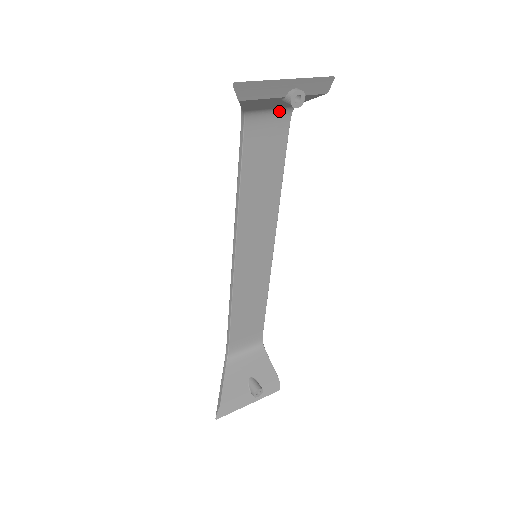
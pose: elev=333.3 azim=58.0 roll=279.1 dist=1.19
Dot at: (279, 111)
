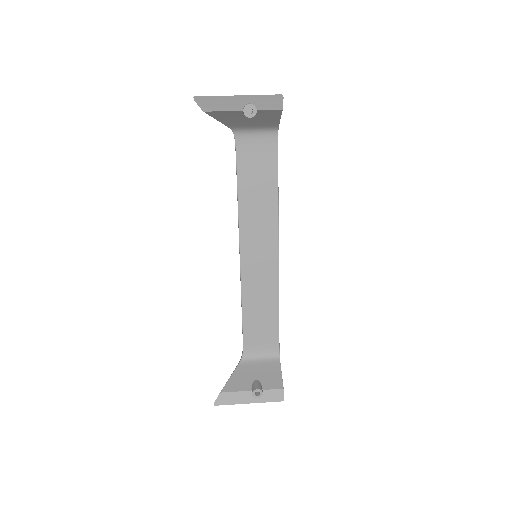
Dot at: (265, 132)
